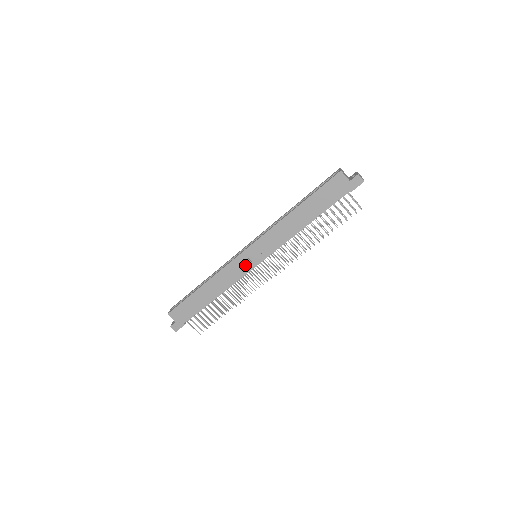
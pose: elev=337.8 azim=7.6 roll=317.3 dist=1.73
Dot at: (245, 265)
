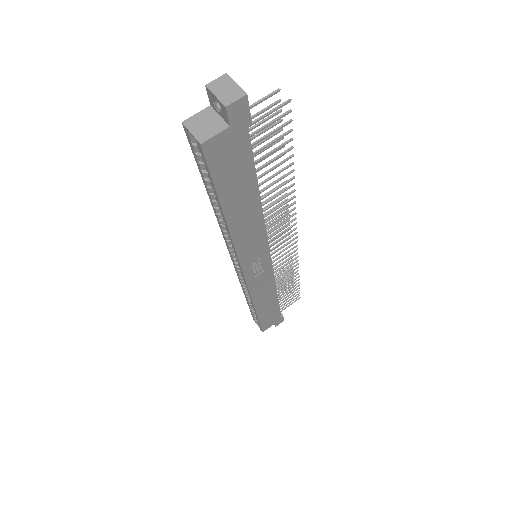
Dot at: (262, 274)
